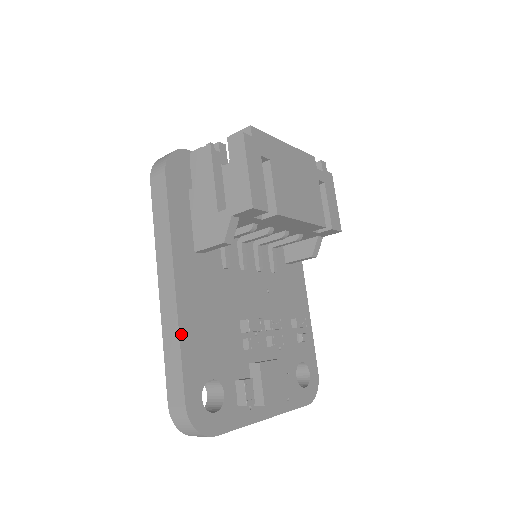
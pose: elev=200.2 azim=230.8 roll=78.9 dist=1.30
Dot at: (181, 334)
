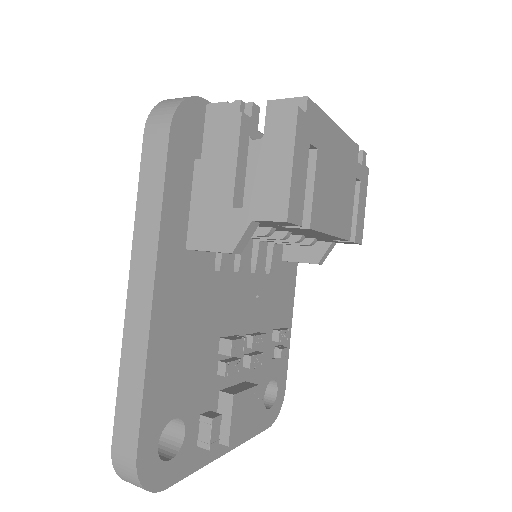
Dot at: (148, 364)
